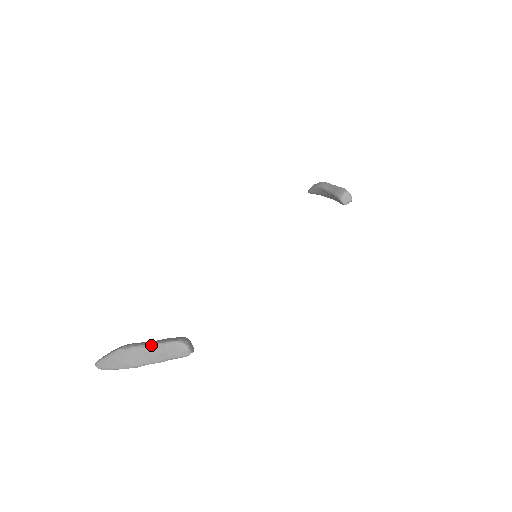
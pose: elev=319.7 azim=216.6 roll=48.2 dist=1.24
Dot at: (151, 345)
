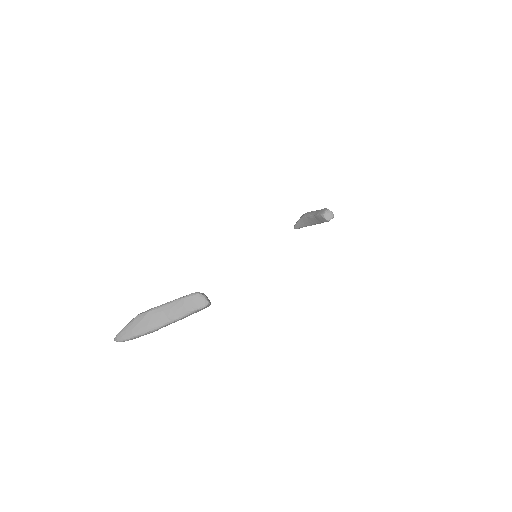
Dot at: (170, 302)
